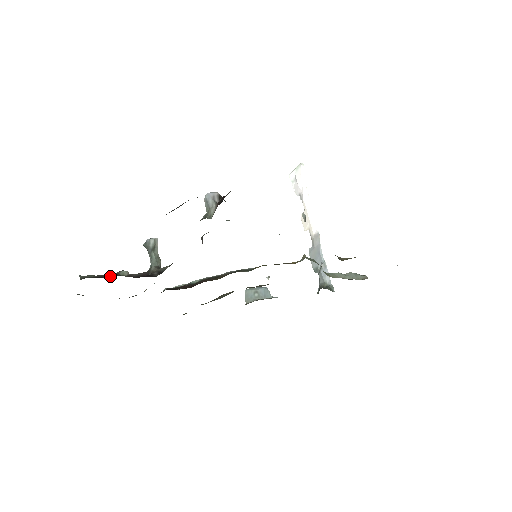
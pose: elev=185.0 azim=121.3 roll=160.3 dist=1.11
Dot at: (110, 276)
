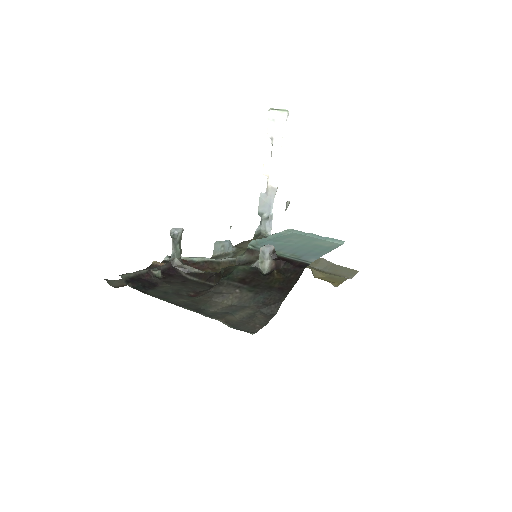
Dot at: (147, 276)
